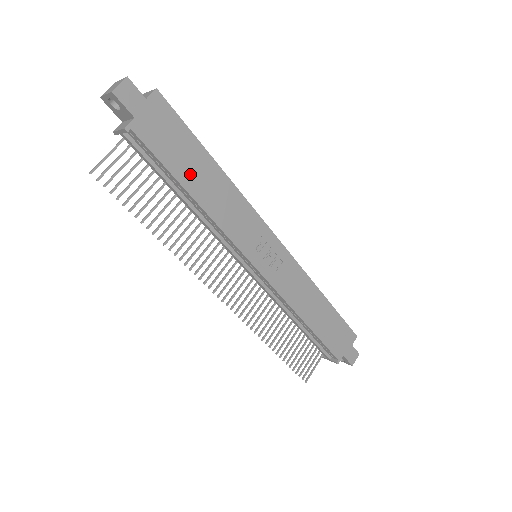
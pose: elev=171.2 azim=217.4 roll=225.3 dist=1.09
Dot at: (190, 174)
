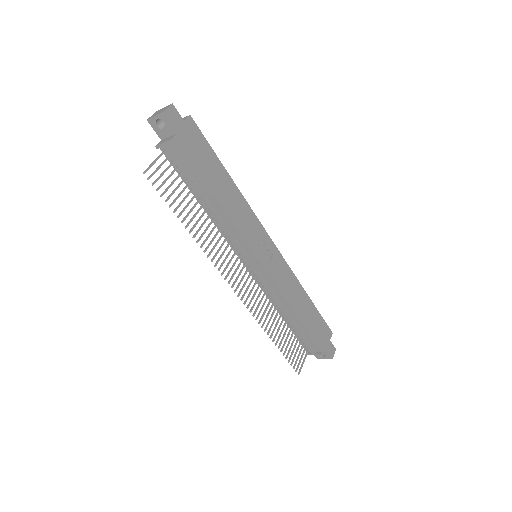
Dot at: (213, 180)
